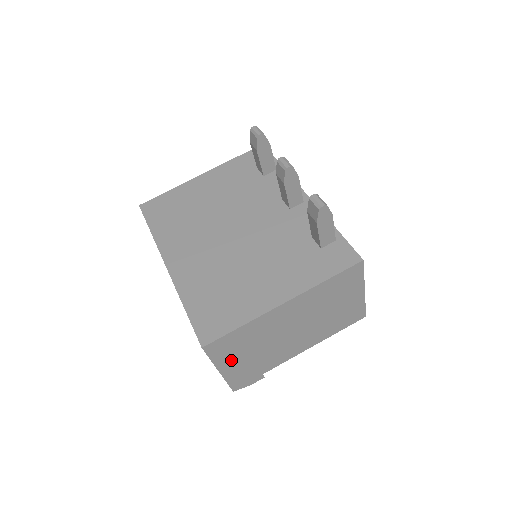
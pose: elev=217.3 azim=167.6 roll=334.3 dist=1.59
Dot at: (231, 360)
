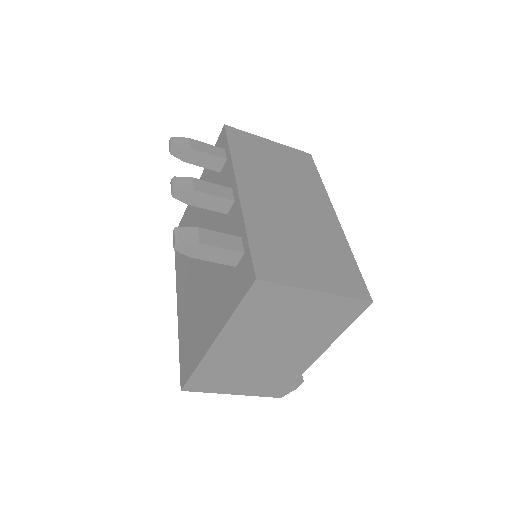
Dot at: (232, 386)
